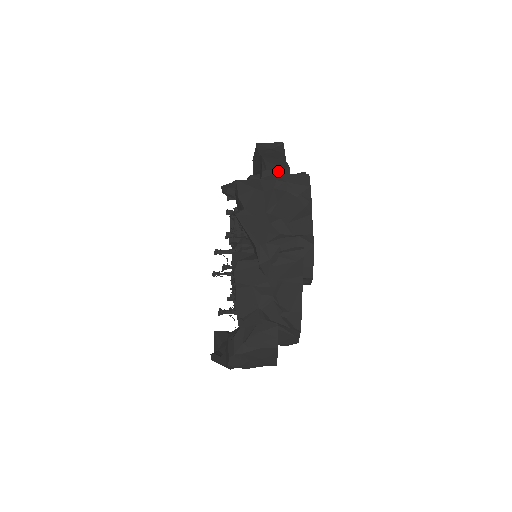
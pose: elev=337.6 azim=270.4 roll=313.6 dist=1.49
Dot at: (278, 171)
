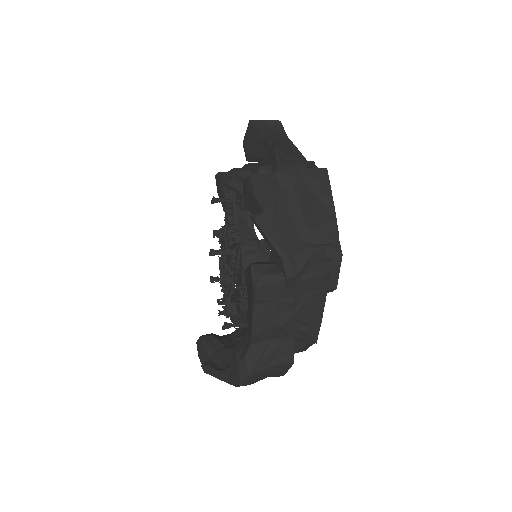
Dot at: (294, 164)
